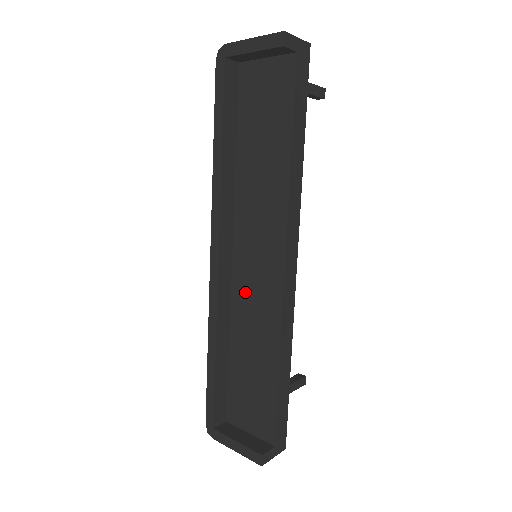
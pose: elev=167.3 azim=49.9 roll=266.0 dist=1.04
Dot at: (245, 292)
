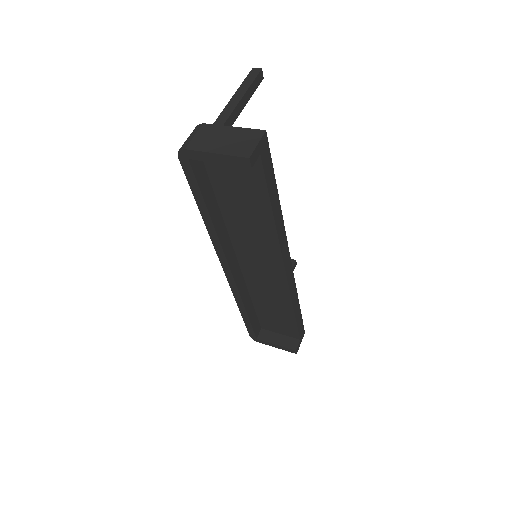
Dot at: (256, 279)
